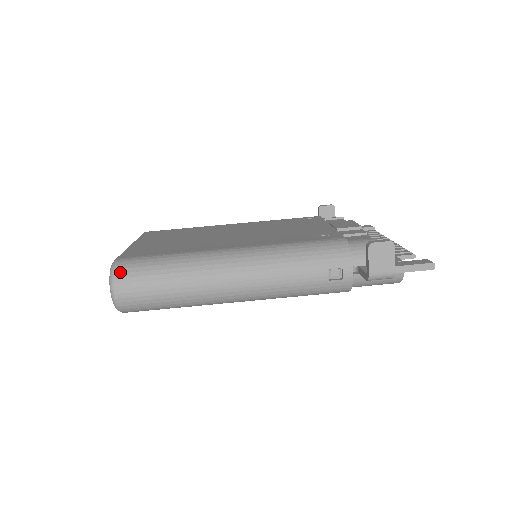
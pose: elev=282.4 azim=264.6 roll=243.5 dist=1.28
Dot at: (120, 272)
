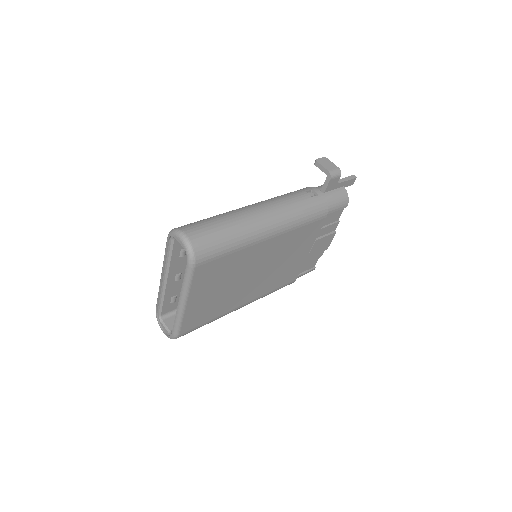
Dot at: (180, 227)
